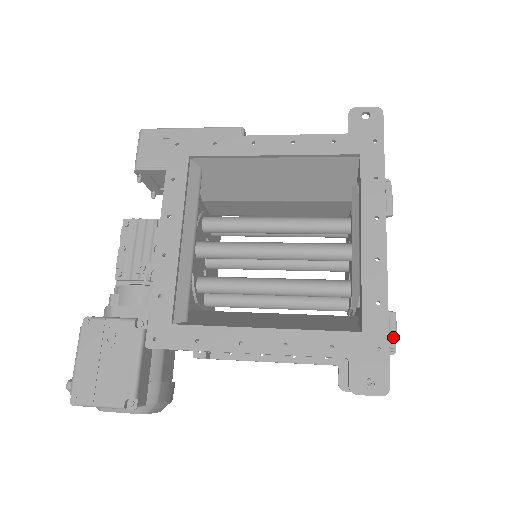
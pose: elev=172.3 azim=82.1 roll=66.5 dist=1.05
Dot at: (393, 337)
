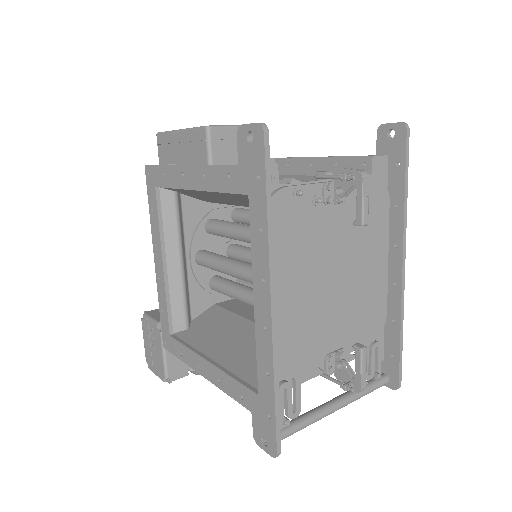
Dot at: (358, 375)
